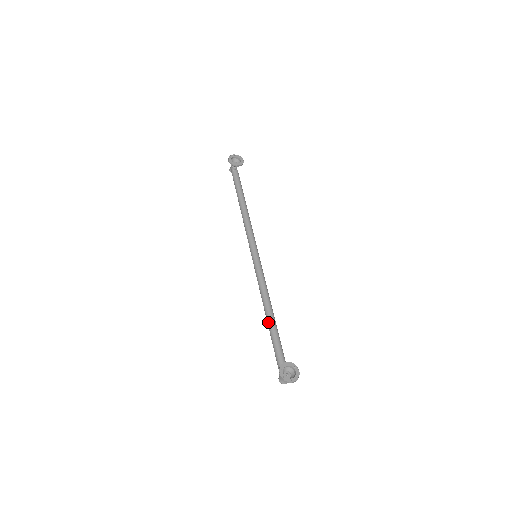
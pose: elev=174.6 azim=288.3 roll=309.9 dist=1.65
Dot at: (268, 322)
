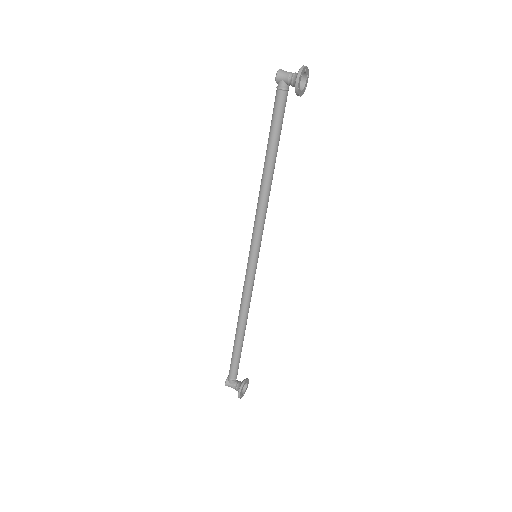
Dot at: (240, 337)
